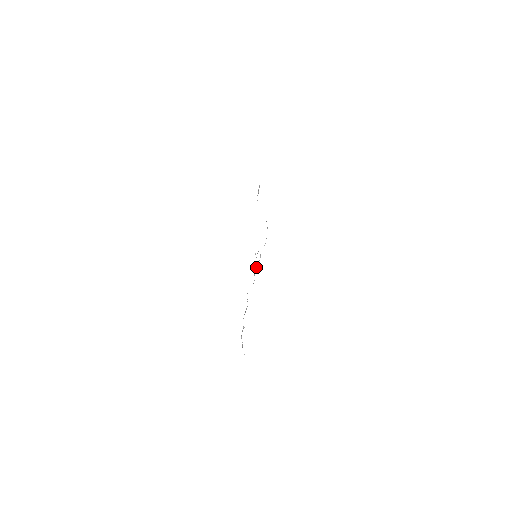
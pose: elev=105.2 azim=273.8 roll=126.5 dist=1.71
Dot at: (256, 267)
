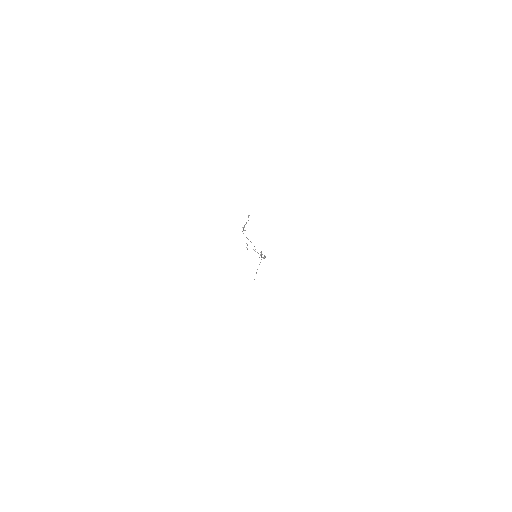
Dot at: occluded
